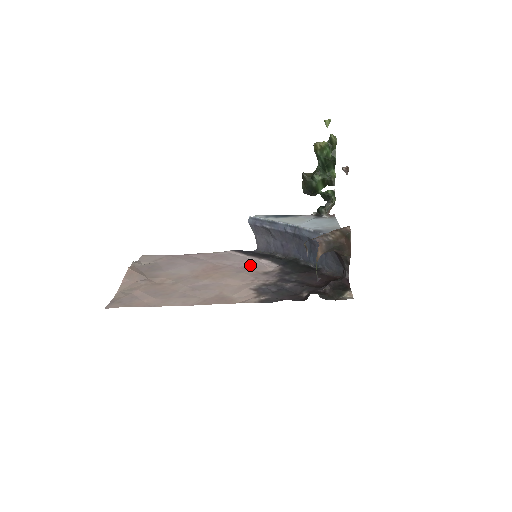
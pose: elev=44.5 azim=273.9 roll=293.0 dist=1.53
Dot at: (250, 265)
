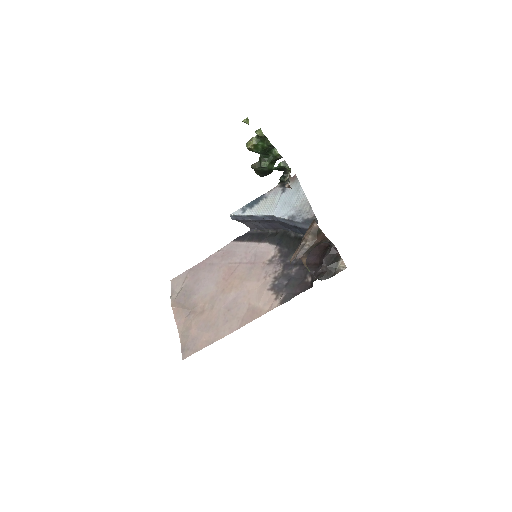
Dot at: (254, 256)
